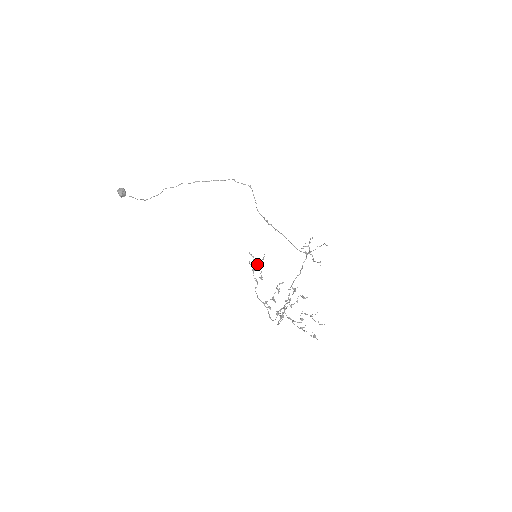
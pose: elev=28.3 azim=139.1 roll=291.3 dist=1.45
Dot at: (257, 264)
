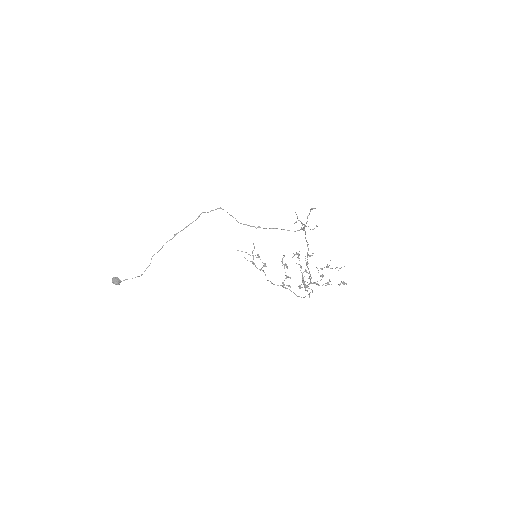
Dot at: (253, 256)
